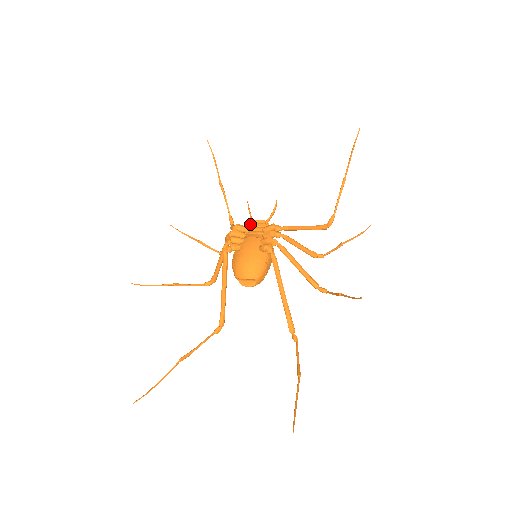
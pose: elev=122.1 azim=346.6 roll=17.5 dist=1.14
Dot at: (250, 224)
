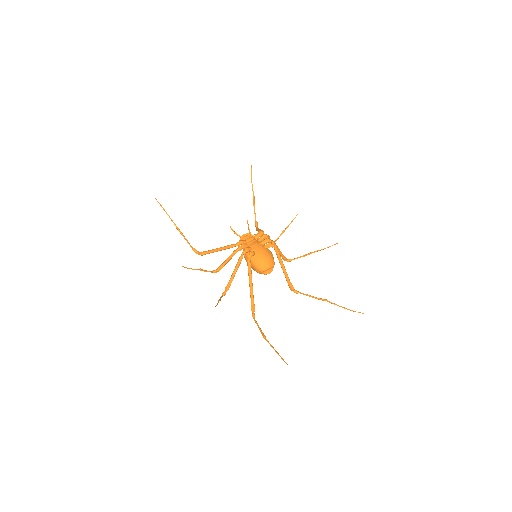
Dot at: (241, 239)
